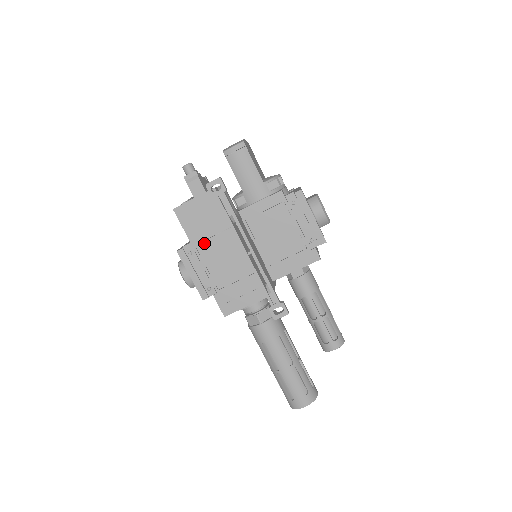
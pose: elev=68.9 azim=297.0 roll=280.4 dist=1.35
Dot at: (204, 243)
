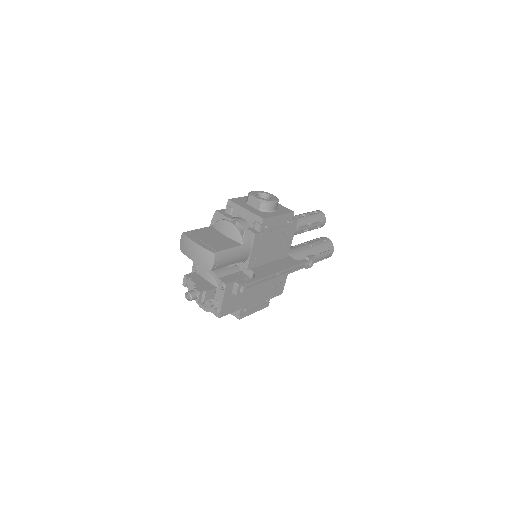
Dot at: (246, 299)
